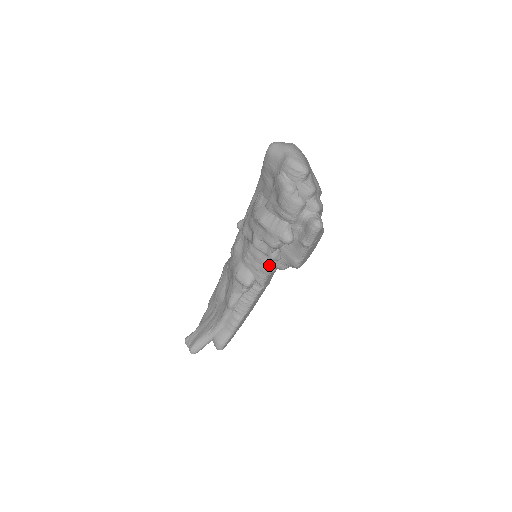
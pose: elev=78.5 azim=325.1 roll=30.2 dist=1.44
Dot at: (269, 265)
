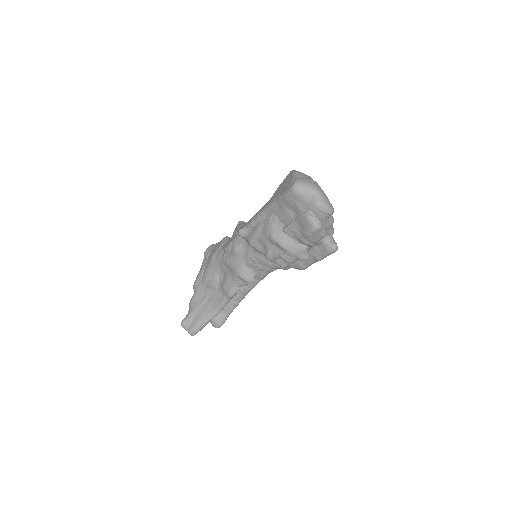
Dot at: (274, 267)
